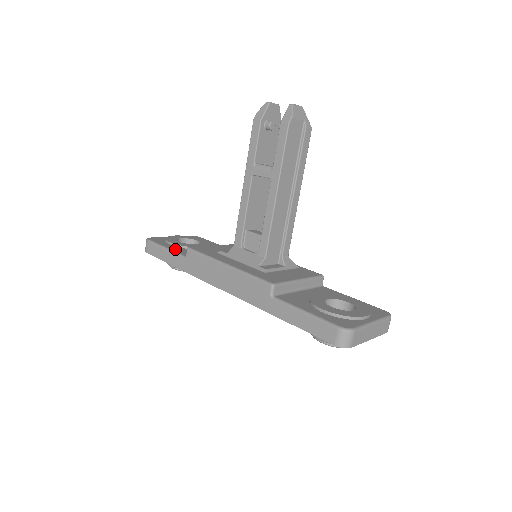
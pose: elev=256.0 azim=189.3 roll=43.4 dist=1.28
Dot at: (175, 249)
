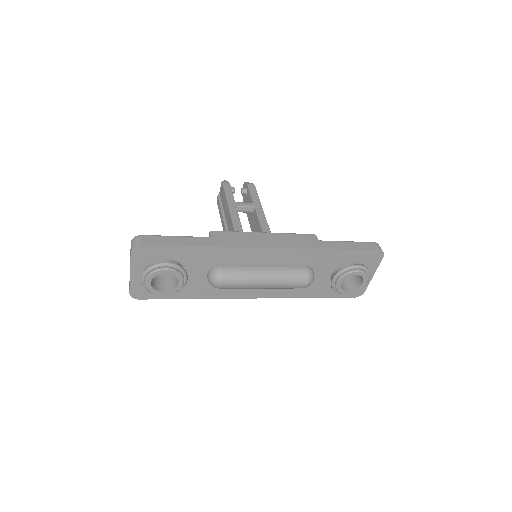
Dot at: occluded
